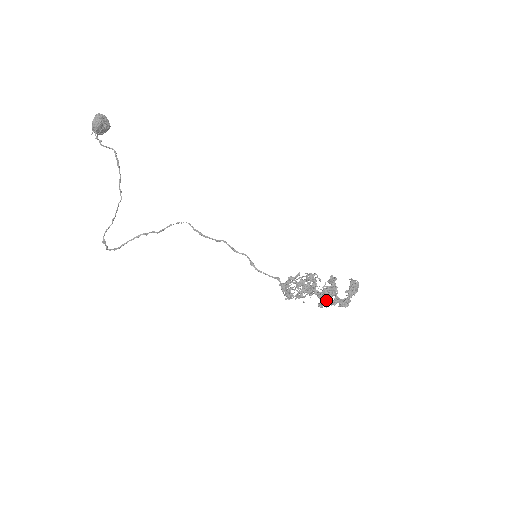
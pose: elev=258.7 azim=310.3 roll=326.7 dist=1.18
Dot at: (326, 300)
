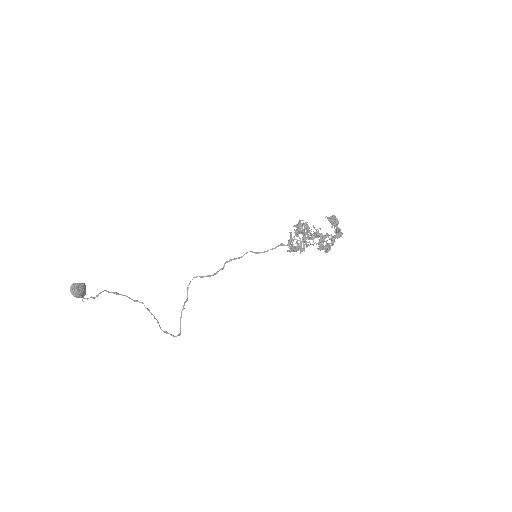
Dot at: (327, 249)
